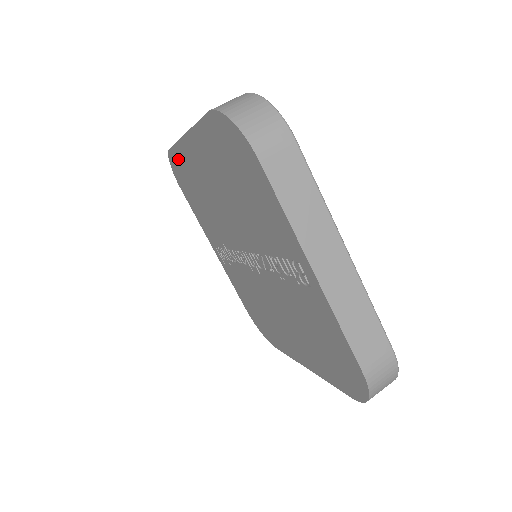
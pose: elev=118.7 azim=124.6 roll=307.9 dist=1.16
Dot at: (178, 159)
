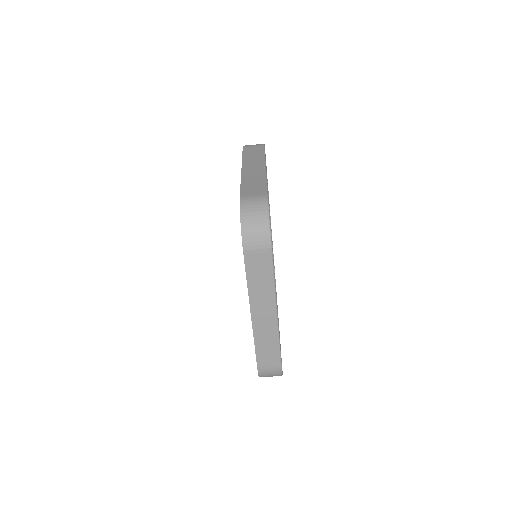
Dot at: occluded
